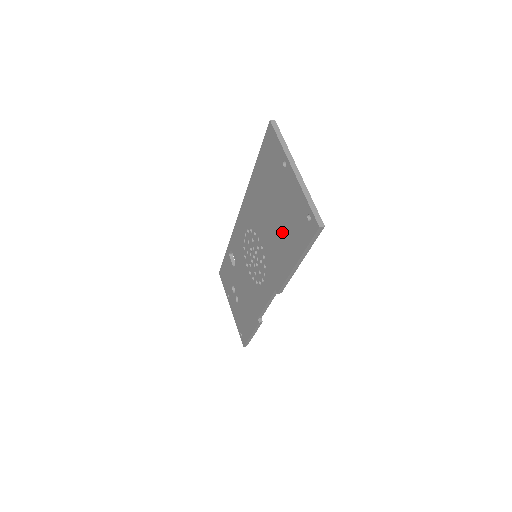
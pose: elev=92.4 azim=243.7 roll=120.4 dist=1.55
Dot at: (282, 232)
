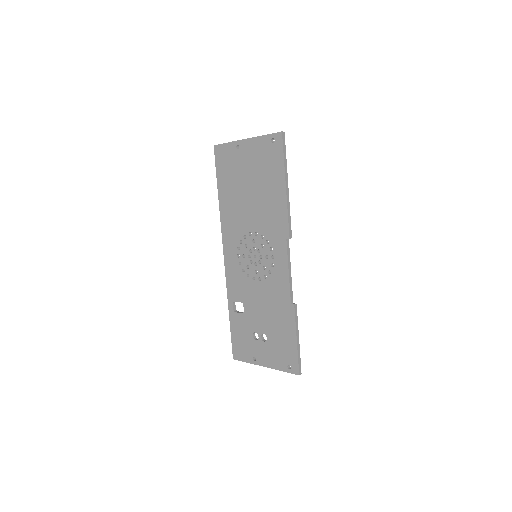
Dot at: (263, 187)
